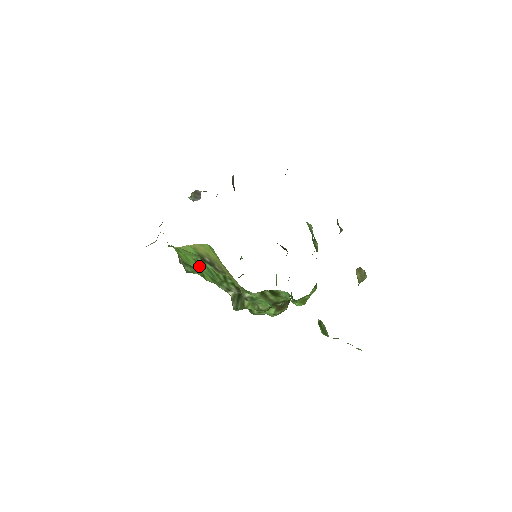
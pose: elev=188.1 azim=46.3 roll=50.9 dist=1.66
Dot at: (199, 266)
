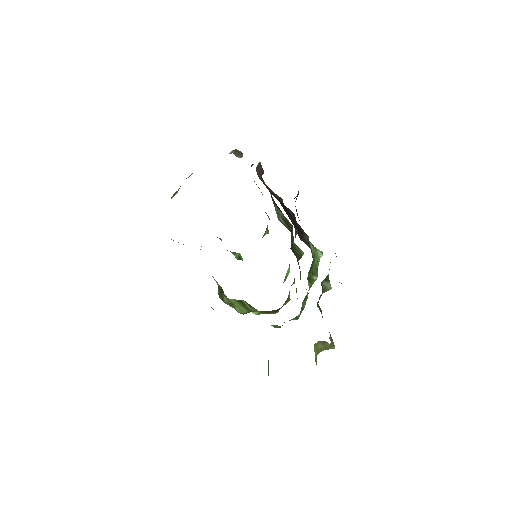
Dot at: occluded
